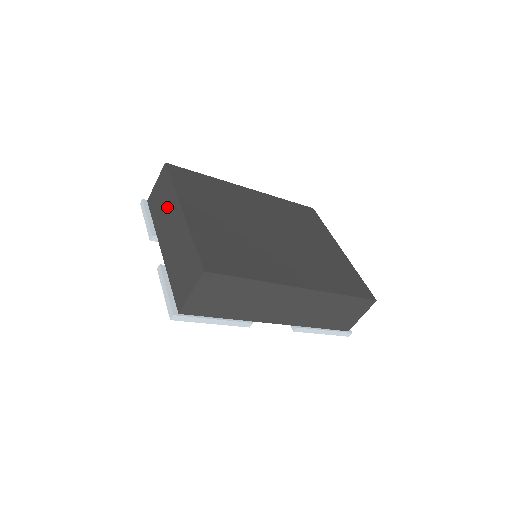
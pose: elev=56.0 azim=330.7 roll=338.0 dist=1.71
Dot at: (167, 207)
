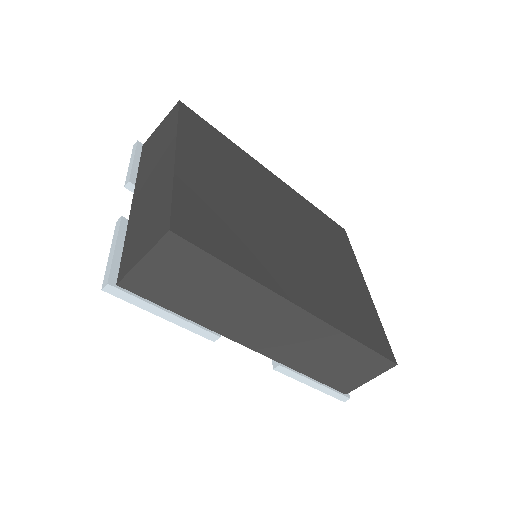
Dot at: (160, 150)
